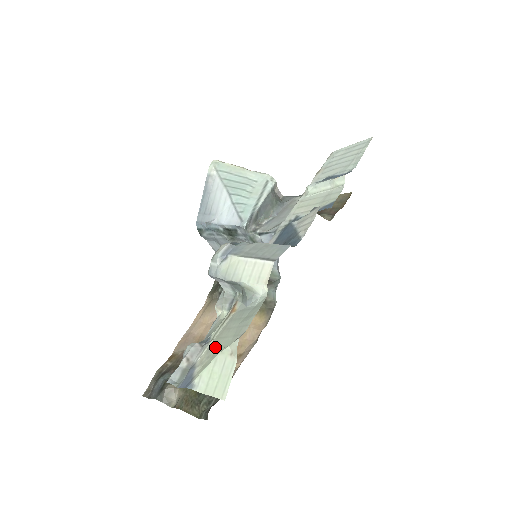
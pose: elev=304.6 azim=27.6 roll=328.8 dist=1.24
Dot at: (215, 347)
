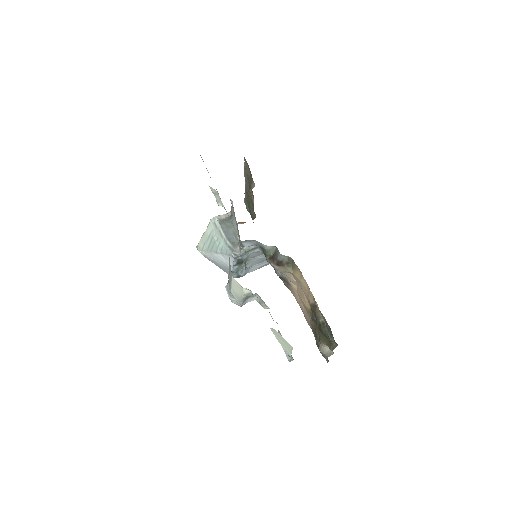
Dot at: occluded
